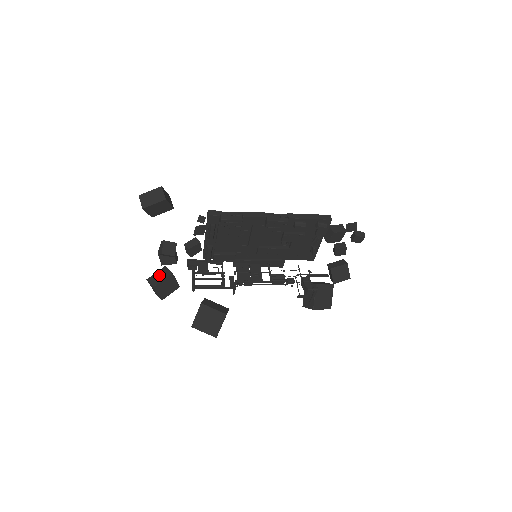
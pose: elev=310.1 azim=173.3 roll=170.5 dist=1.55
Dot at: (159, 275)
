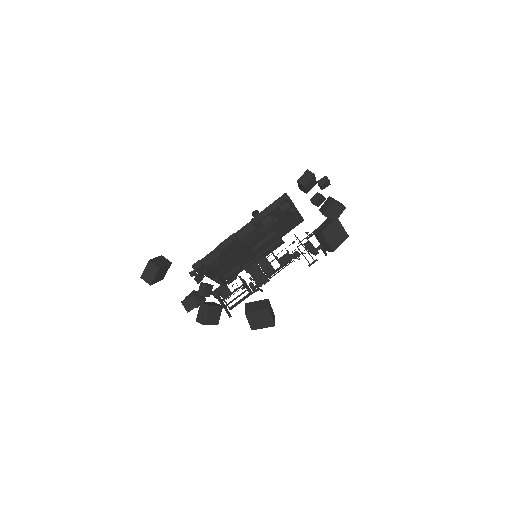
Dot at: (201, 313)
